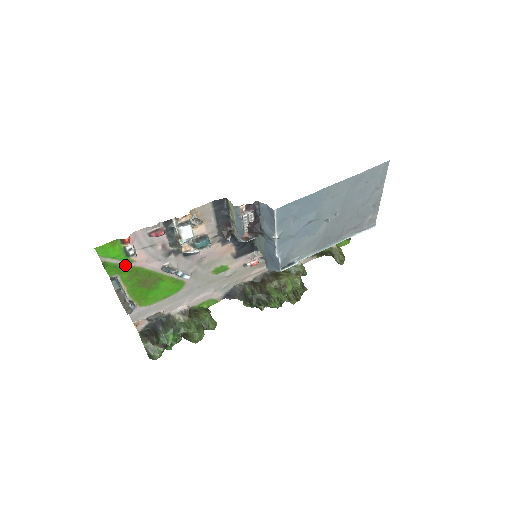
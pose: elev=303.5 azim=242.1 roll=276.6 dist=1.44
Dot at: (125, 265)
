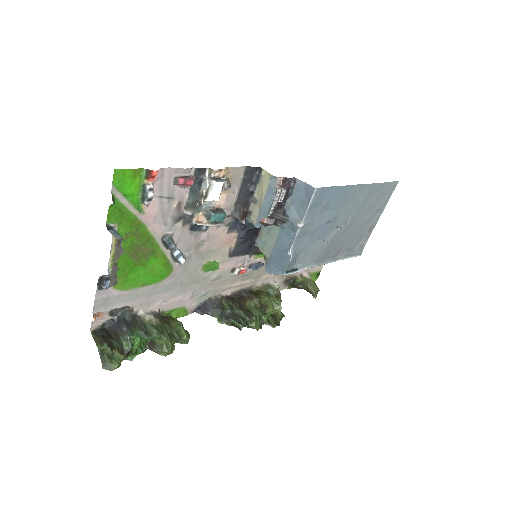
Dot at: (131, 213)
